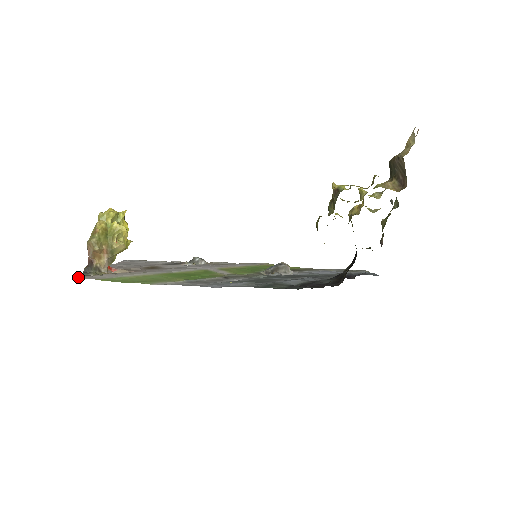
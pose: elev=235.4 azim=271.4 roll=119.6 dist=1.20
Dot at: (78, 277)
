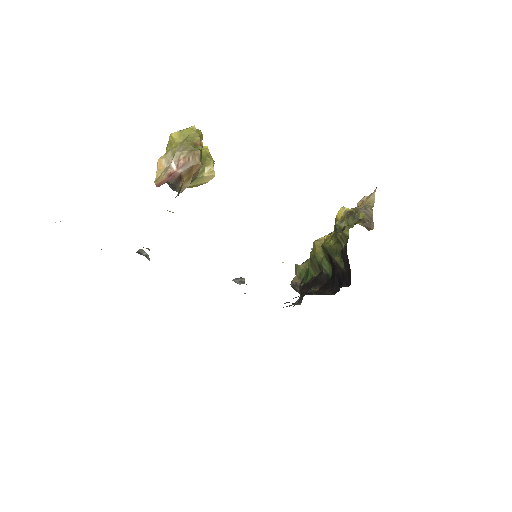
Dot at: occluded
